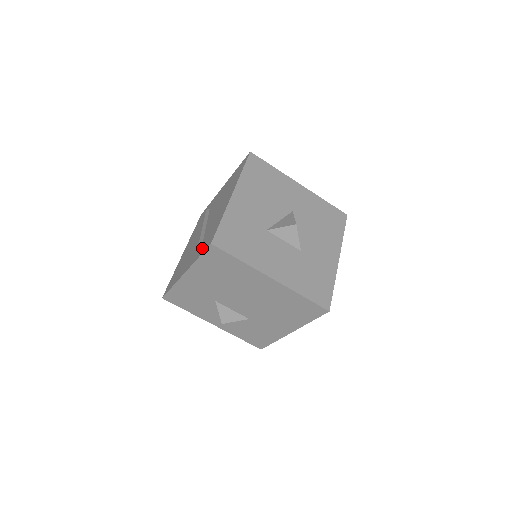
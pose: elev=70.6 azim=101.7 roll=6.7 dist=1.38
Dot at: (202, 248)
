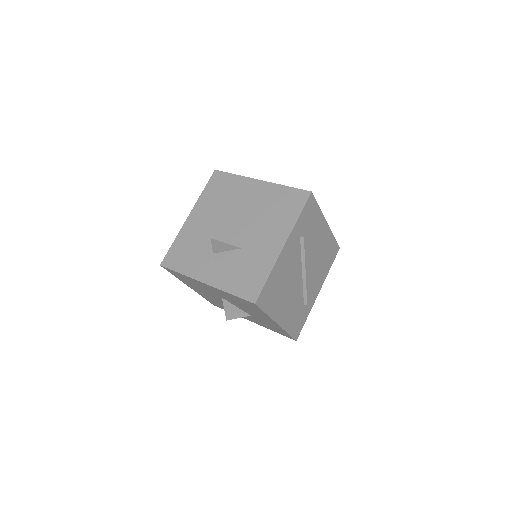
Dot at: occluded
